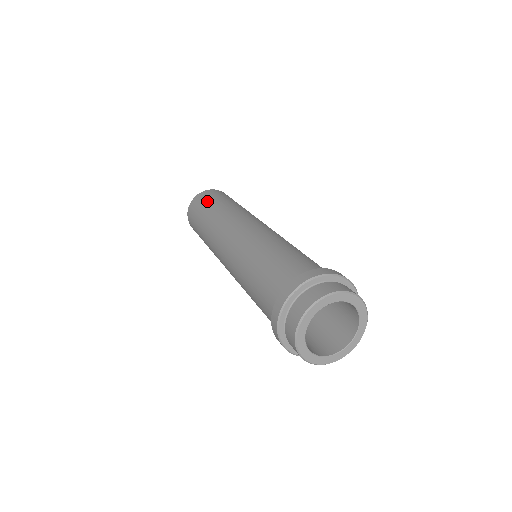
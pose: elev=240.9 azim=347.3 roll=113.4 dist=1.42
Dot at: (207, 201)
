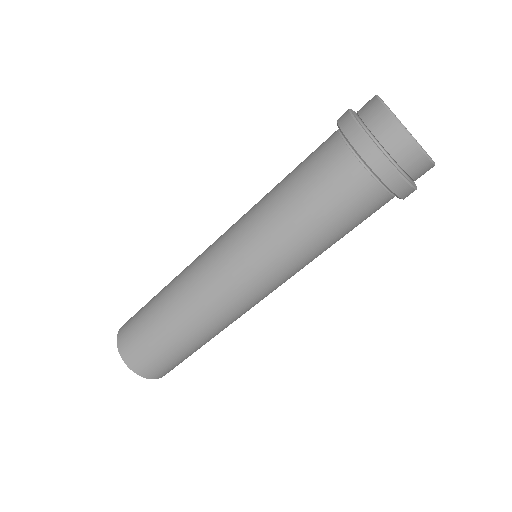
Dot at: (142, 308)
